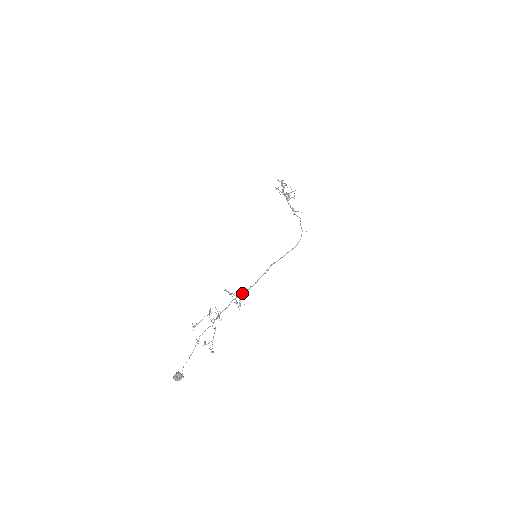
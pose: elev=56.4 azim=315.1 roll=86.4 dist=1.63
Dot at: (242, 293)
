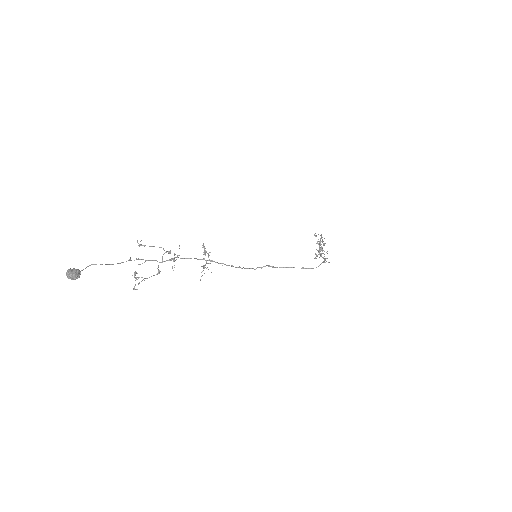
Dot at: occluded
